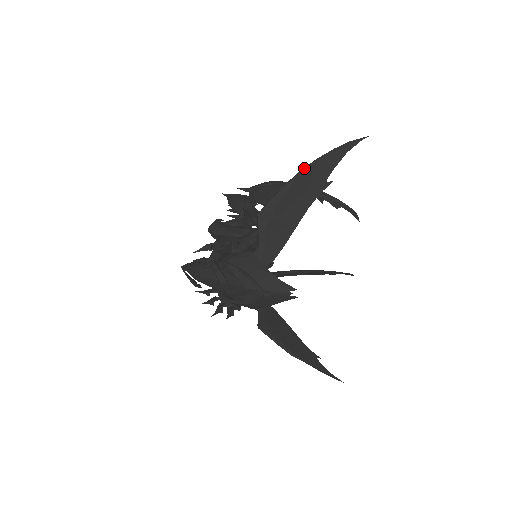
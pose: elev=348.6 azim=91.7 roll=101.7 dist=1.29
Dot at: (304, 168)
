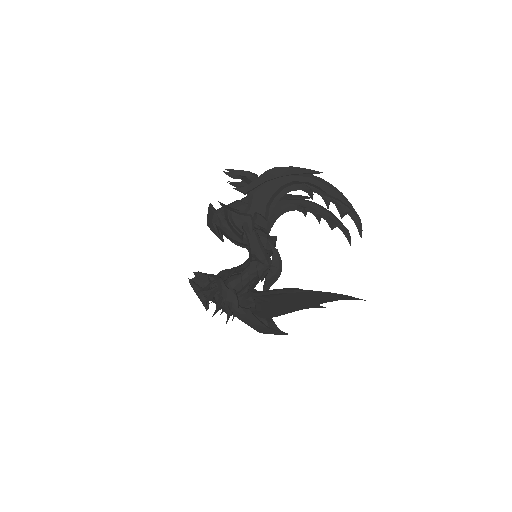
Dot at: (299, 290)
